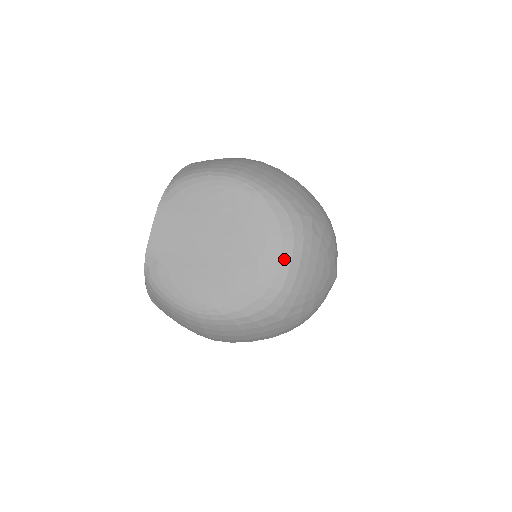
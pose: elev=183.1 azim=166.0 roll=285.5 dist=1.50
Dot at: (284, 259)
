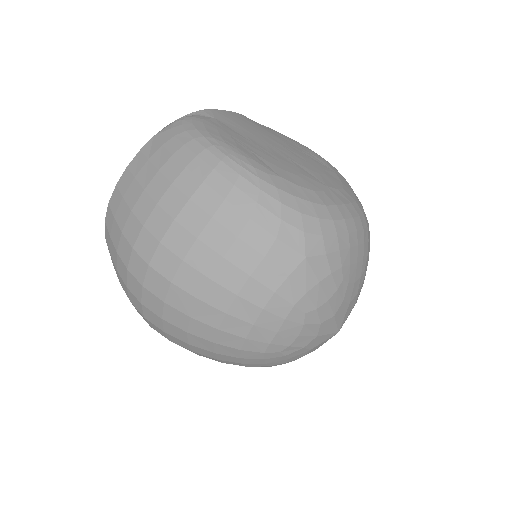
Dot at: (351, 209)
